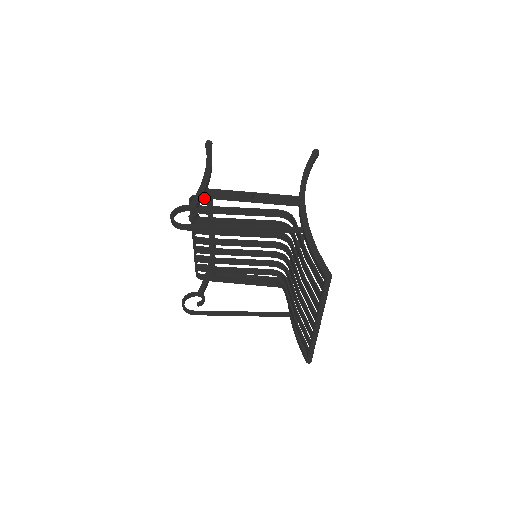
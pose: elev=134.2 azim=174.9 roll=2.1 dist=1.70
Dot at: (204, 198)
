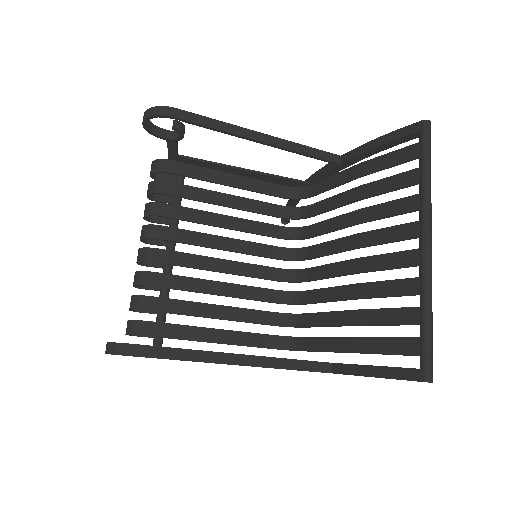
Dot at: (179, 156)
